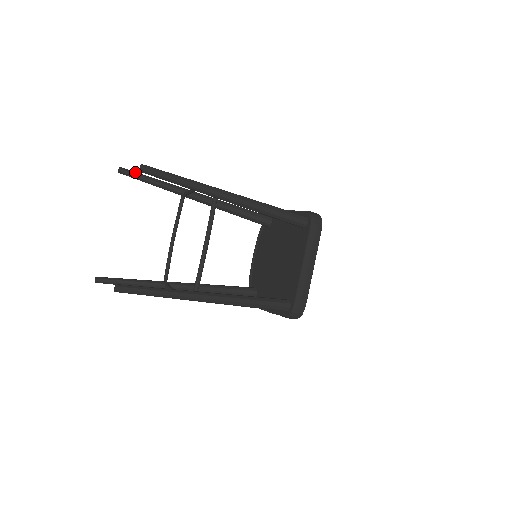
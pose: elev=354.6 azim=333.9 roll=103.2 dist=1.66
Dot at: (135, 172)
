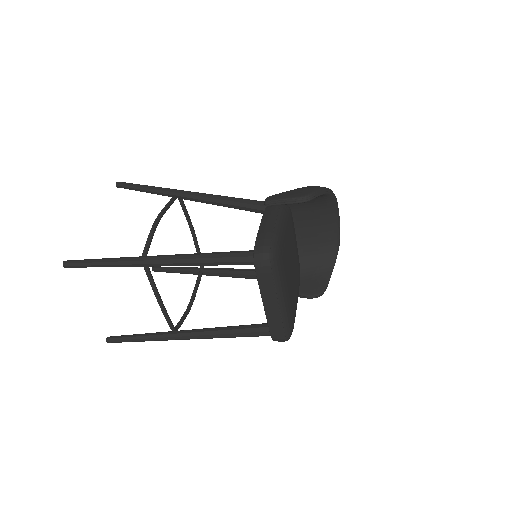
Dot at: (128, 185)
